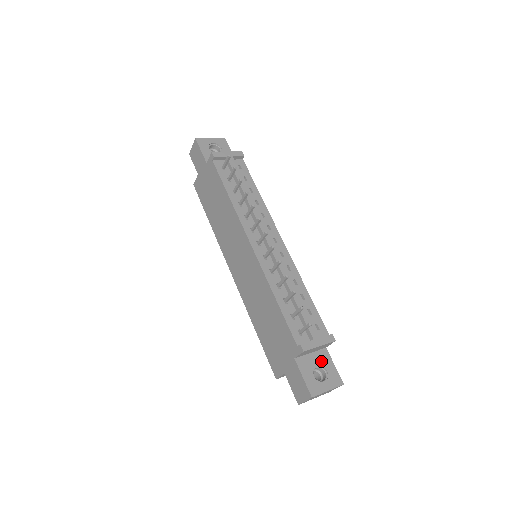
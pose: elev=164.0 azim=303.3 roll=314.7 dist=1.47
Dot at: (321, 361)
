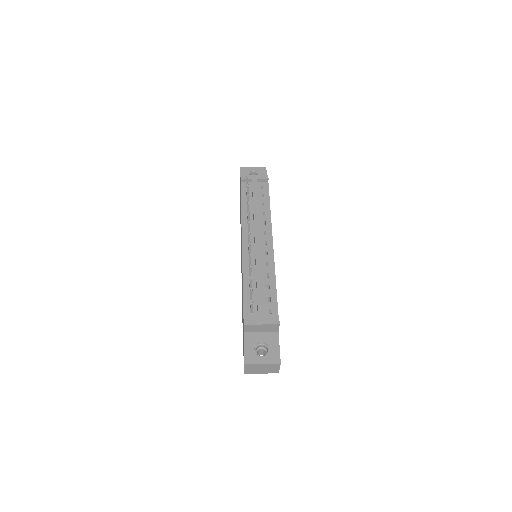
Dot at: (268, 341)
